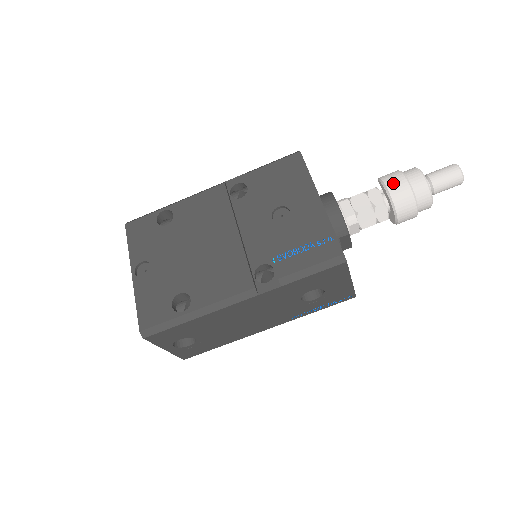
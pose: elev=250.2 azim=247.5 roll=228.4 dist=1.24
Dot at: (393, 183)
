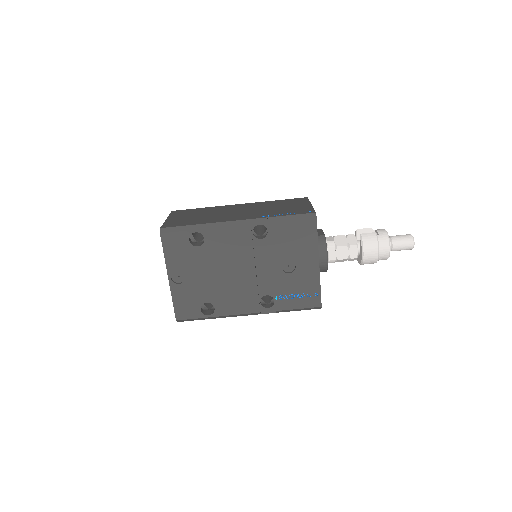
Dot at: (369, 251)
